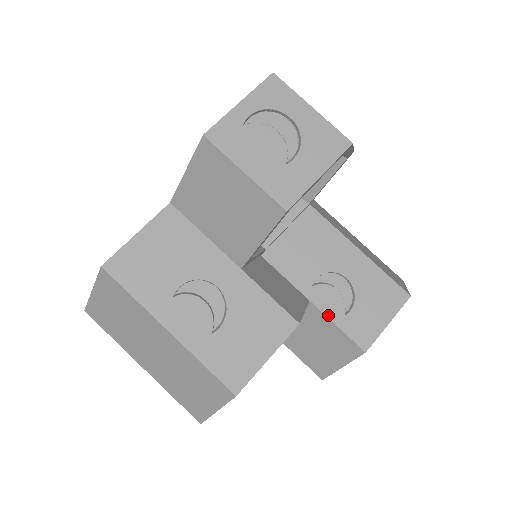
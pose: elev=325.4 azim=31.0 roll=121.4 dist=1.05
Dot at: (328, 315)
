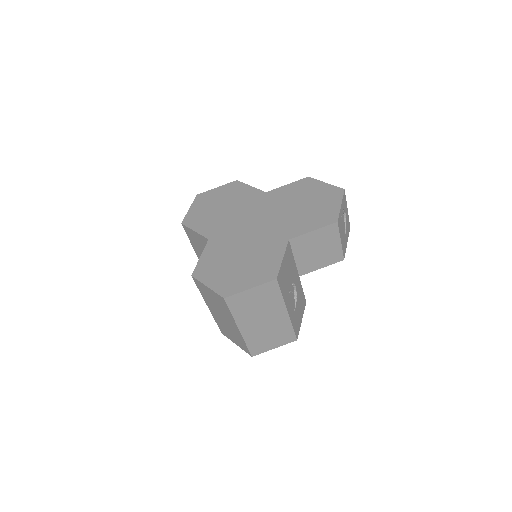
Dot at: occluded
